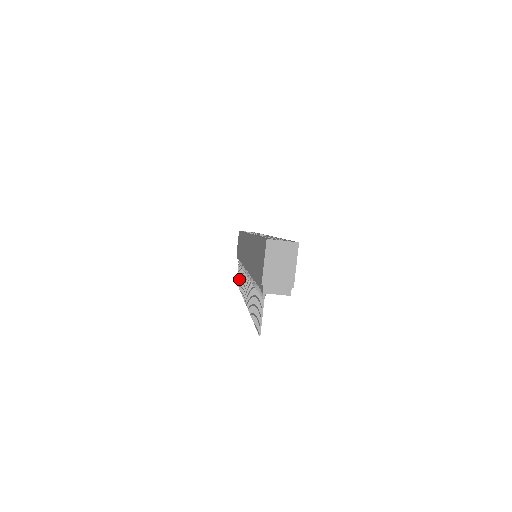
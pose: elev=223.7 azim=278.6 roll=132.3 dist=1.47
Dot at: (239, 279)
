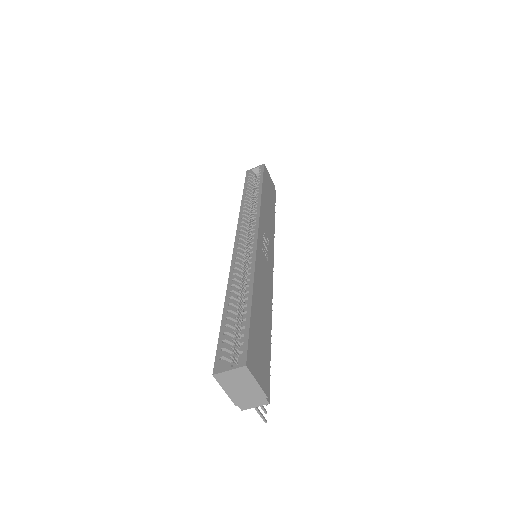
Dot at: occluded
